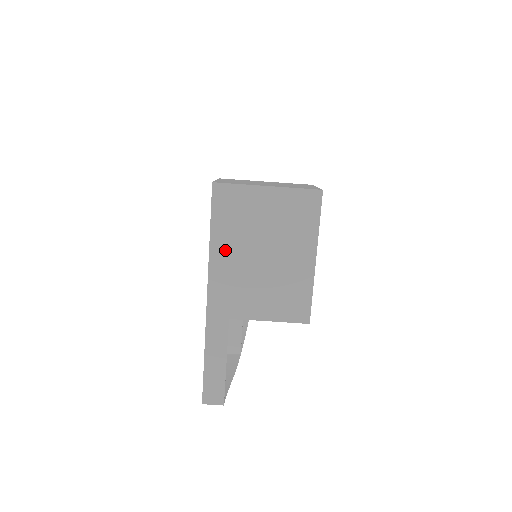
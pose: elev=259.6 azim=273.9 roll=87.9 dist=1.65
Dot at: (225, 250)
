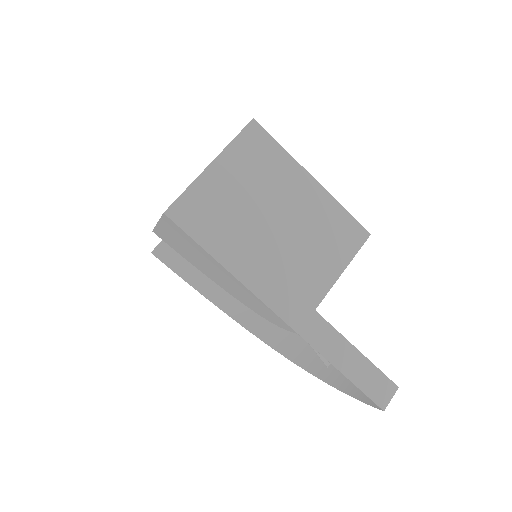
Dot at: (243, 257)
